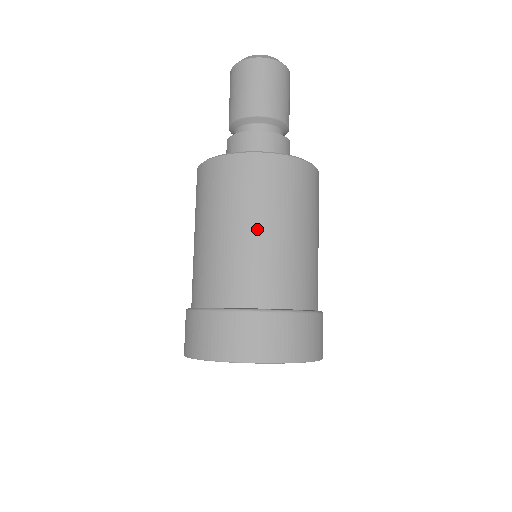
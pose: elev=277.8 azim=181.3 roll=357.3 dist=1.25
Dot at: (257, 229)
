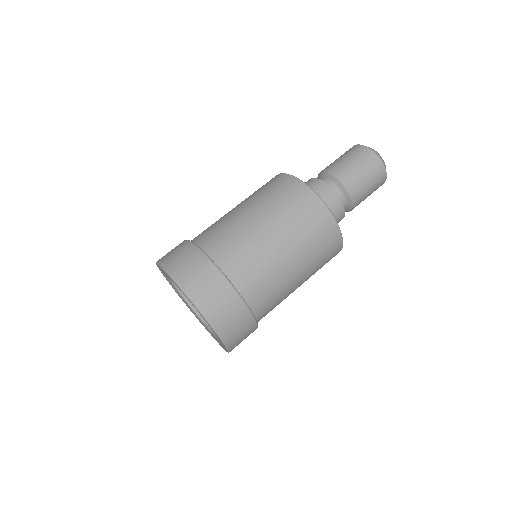
Dot at: (287, 253)
